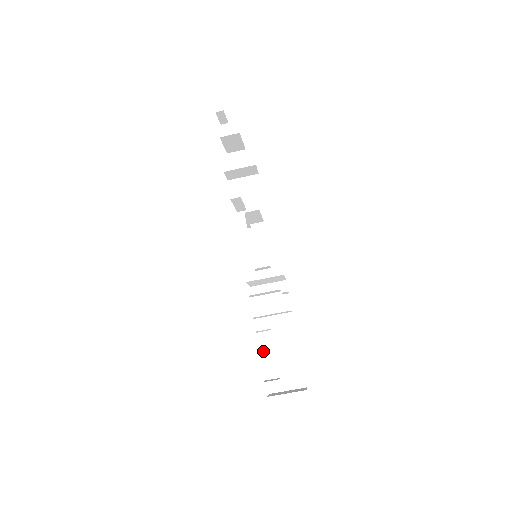
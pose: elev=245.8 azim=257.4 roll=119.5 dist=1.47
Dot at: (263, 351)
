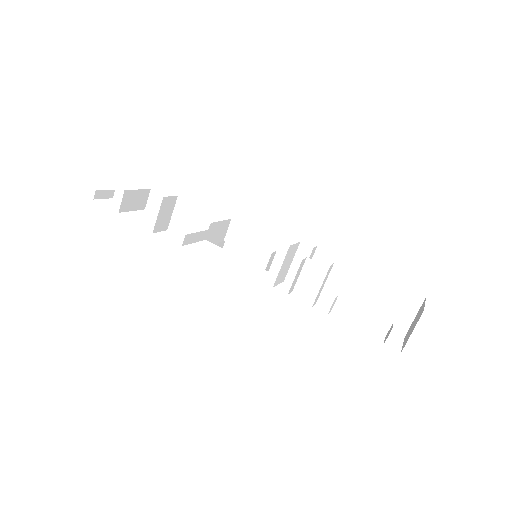
Dot at: (354, 319)
